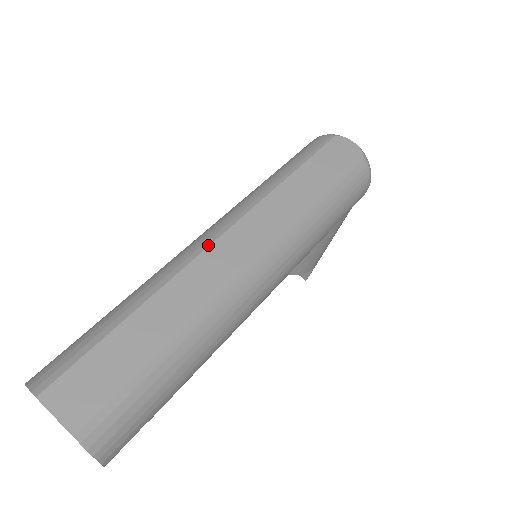
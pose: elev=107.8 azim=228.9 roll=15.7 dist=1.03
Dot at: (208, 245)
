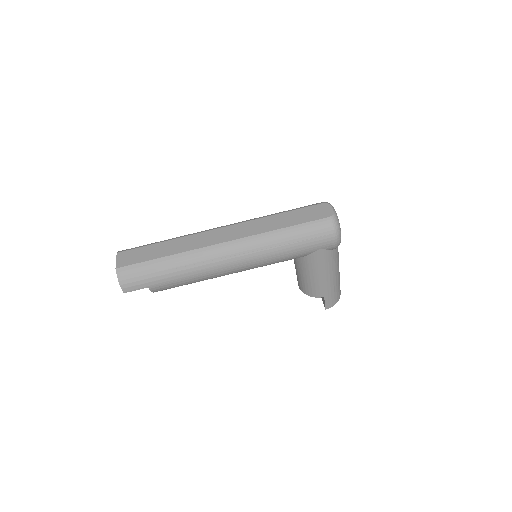
Dot at: (213, 229)
